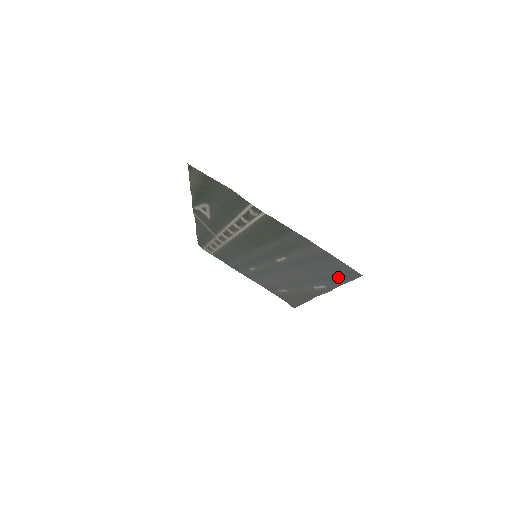
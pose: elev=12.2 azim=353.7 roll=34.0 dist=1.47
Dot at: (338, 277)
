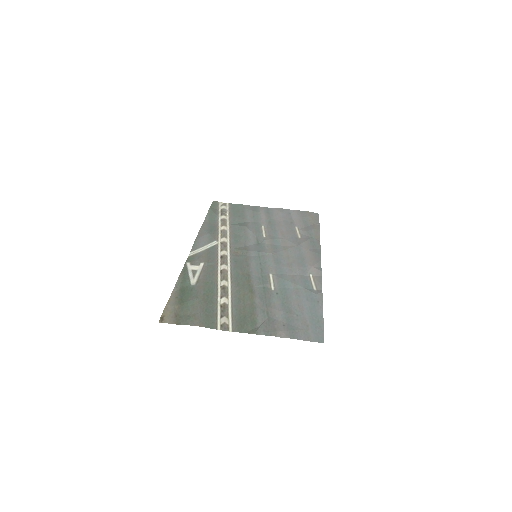
Dot at: (314, 314)
